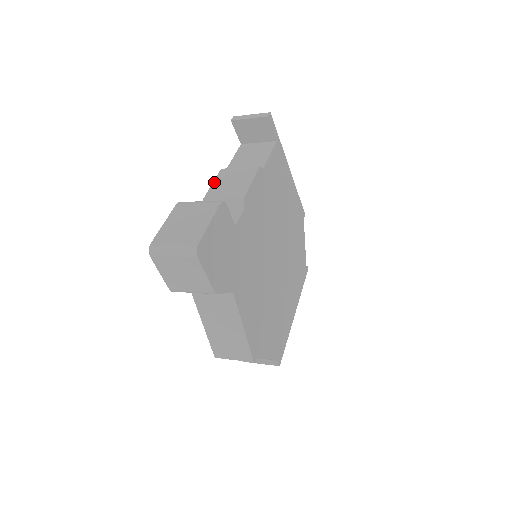
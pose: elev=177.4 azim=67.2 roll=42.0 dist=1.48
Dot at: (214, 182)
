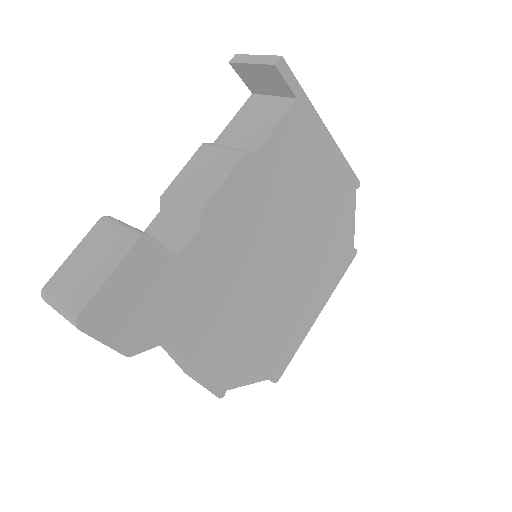
Dot at: (184, 168)
